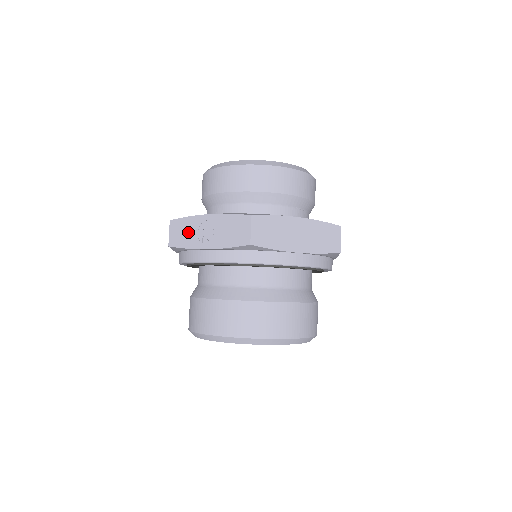
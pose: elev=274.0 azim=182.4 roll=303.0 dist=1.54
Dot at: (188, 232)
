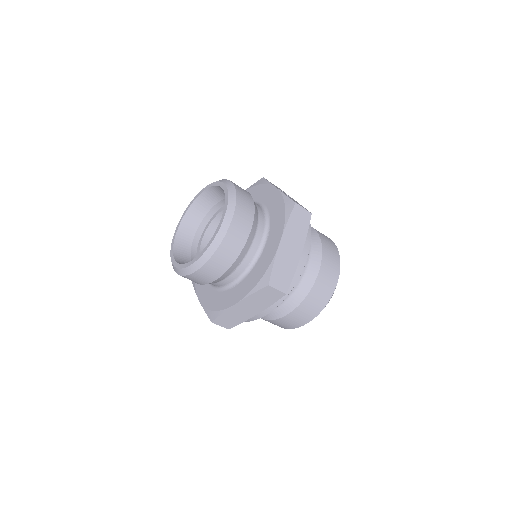
Dot at: occluded
